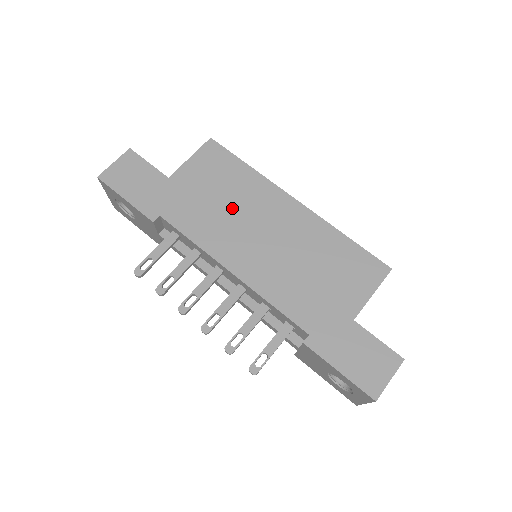
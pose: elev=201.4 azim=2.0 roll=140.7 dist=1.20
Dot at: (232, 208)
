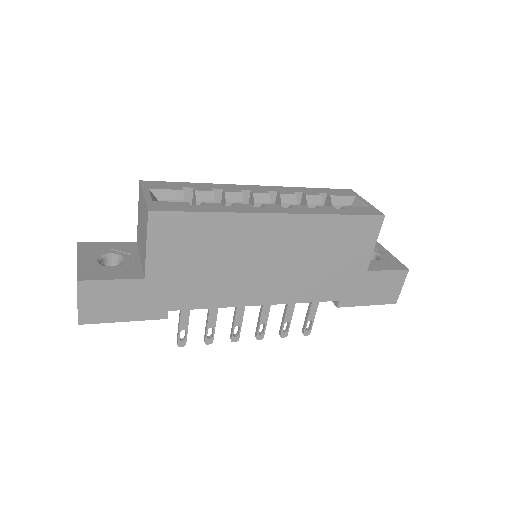
Dot at: (225, 262)
